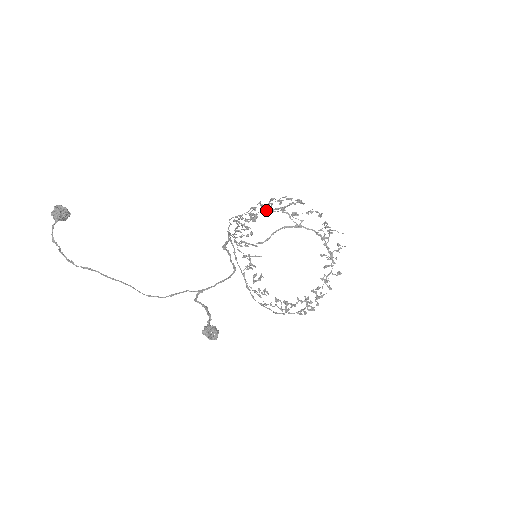
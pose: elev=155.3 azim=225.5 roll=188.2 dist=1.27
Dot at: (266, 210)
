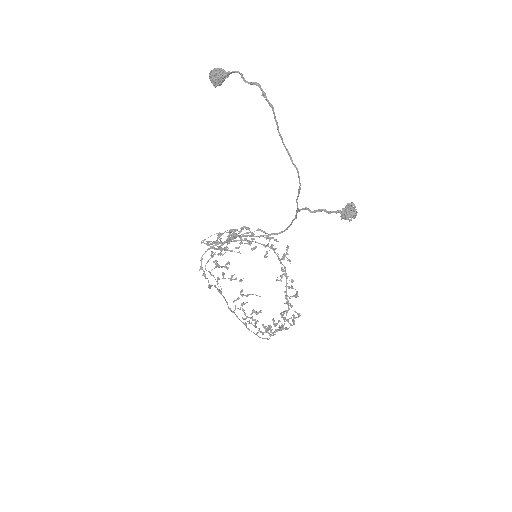
Dot at: (224, 248)
